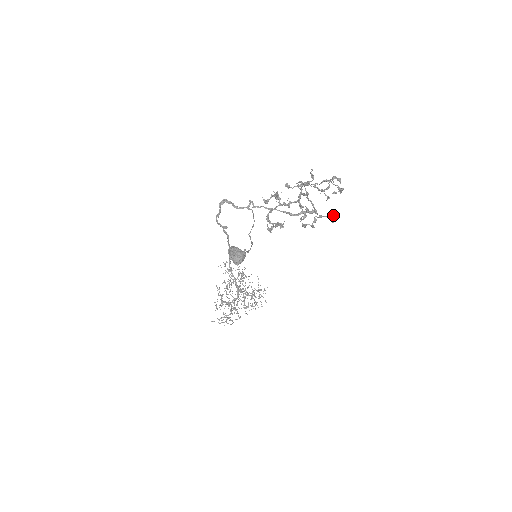
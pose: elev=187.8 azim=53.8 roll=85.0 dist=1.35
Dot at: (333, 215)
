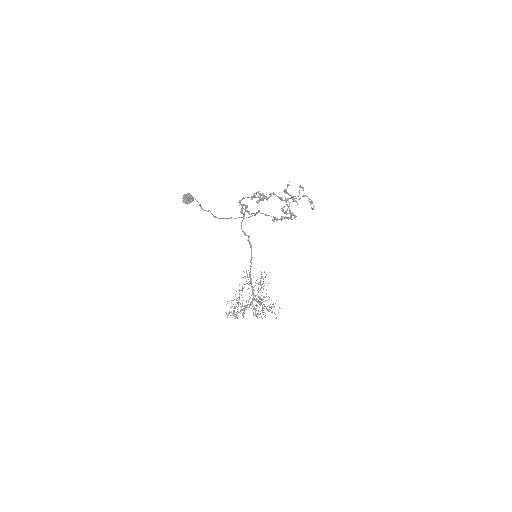
Dot at: (291, 213)
